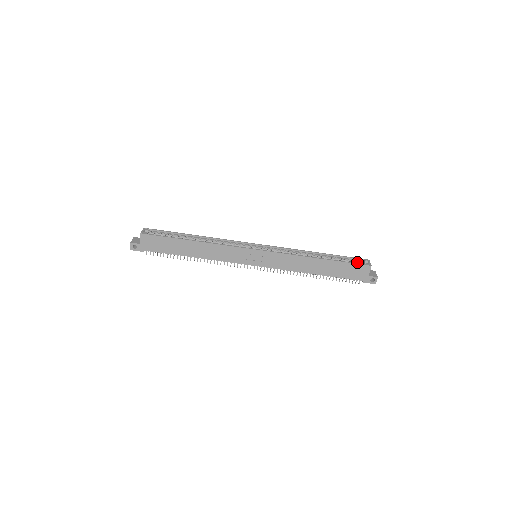
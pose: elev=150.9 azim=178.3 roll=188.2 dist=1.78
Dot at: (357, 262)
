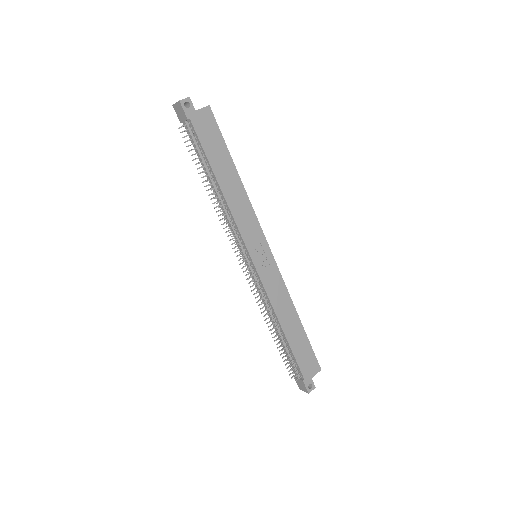
Dot at: occluded
